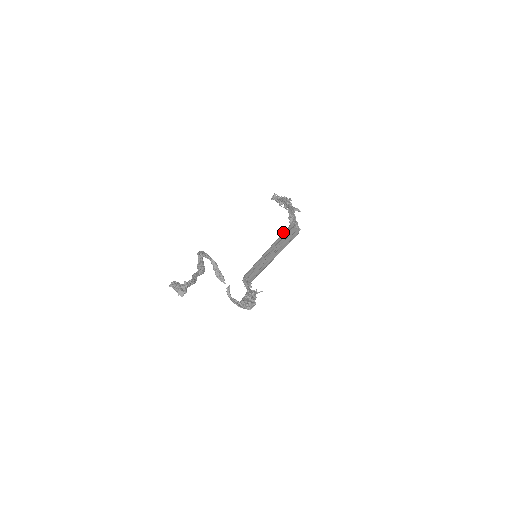
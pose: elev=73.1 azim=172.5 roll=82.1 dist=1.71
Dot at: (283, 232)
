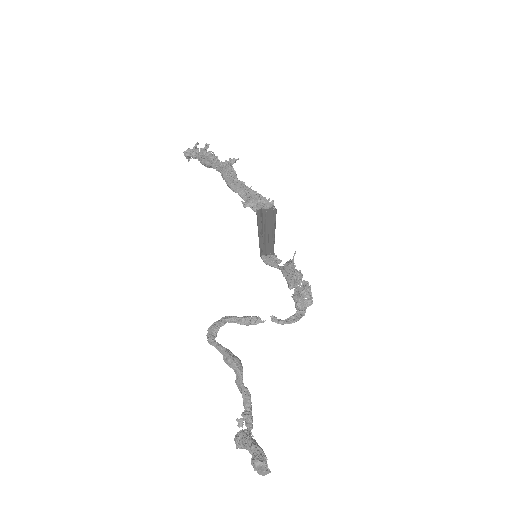
Dot at: occluded
